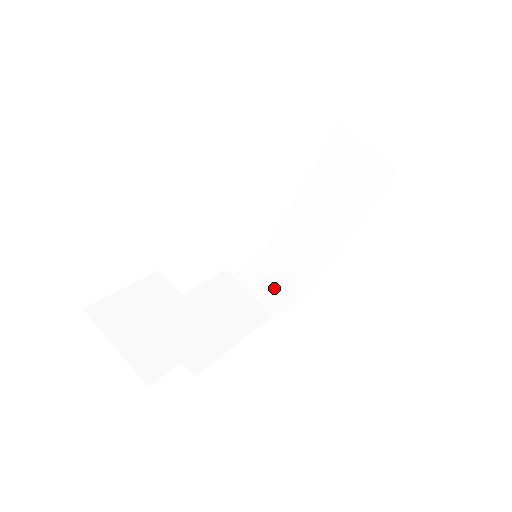
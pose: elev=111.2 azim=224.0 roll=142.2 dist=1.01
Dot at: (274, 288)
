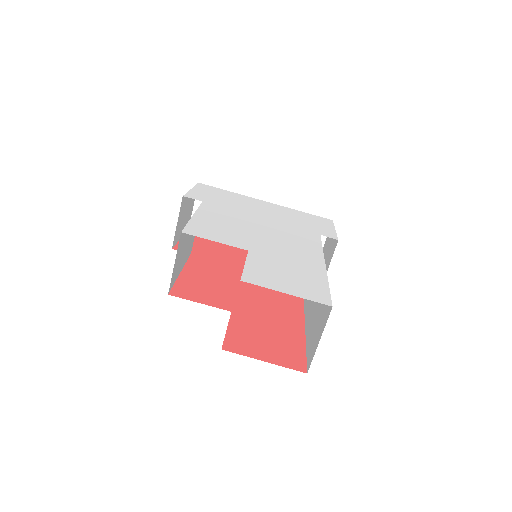
Dot at: (188, 215)
